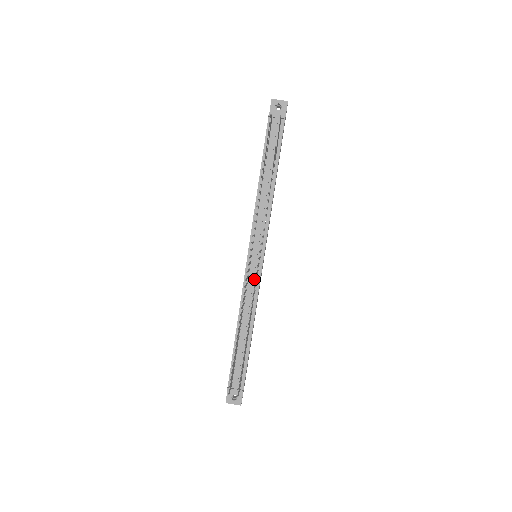
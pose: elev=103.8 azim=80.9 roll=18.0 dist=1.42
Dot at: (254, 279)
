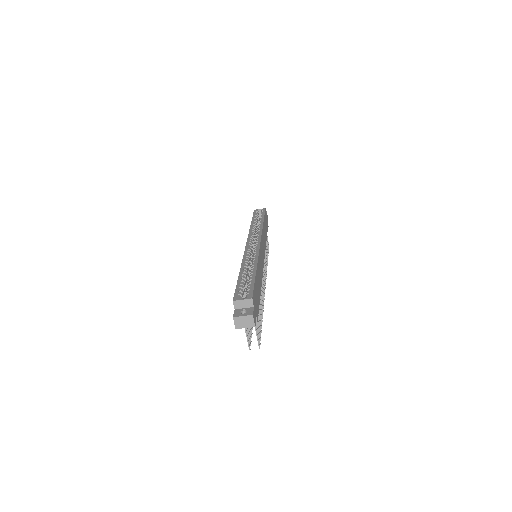
Dot at: occluded
